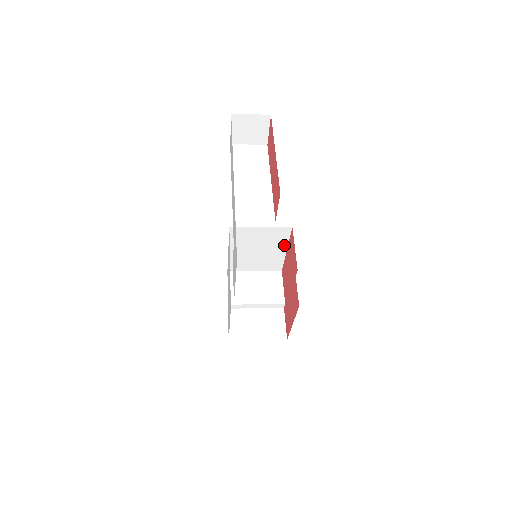
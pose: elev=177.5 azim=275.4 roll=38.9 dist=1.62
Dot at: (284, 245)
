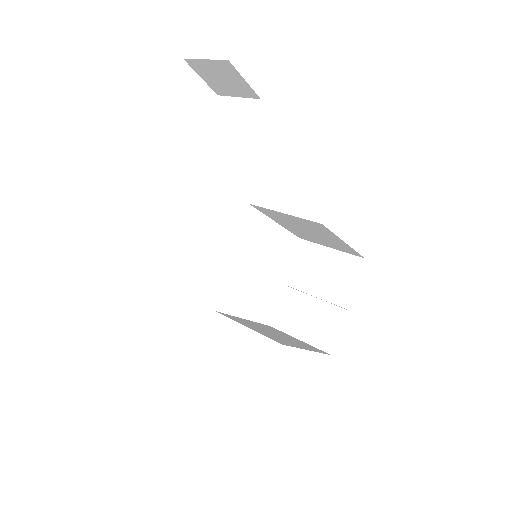
Dot at: (335, 237)
